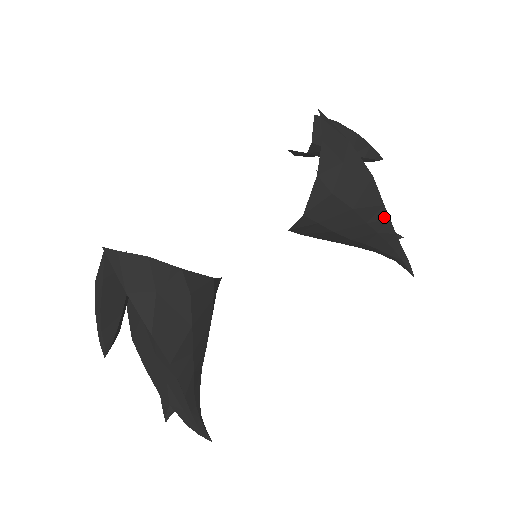
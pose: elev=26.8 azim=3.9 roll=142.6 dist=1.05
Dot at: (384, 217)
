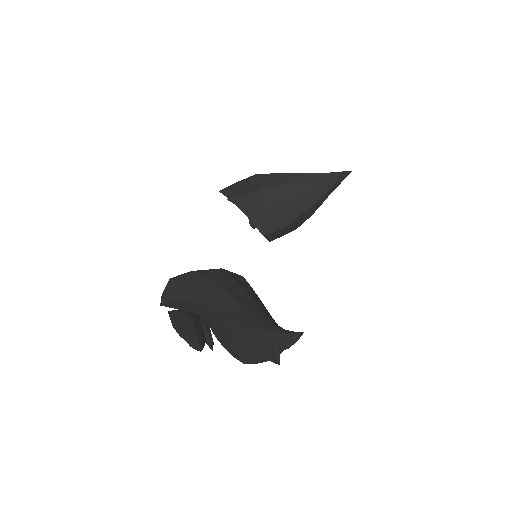
Dot at: (286, 176)
